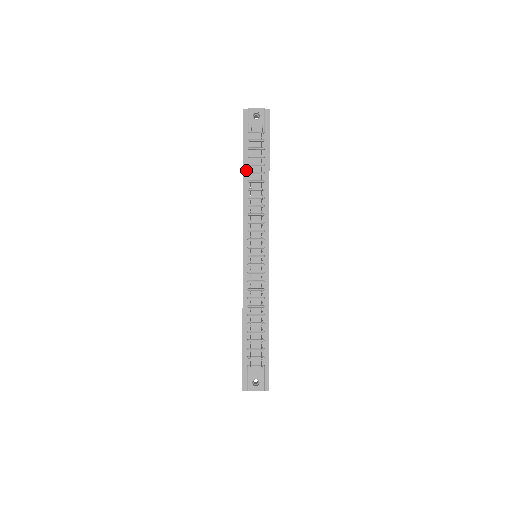
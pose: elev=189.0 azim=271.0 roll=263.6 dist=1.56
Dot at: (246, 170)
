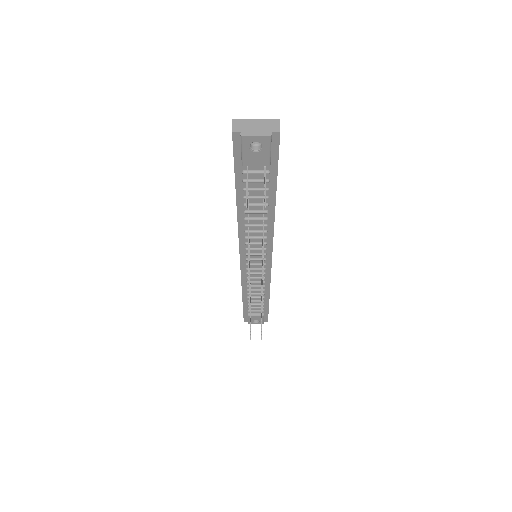
Dot at: (241, 201)
